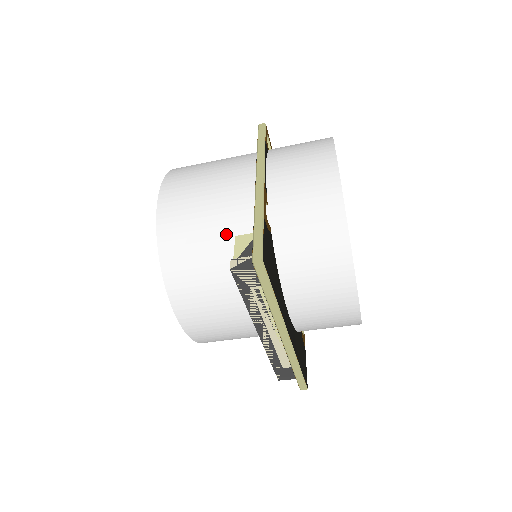
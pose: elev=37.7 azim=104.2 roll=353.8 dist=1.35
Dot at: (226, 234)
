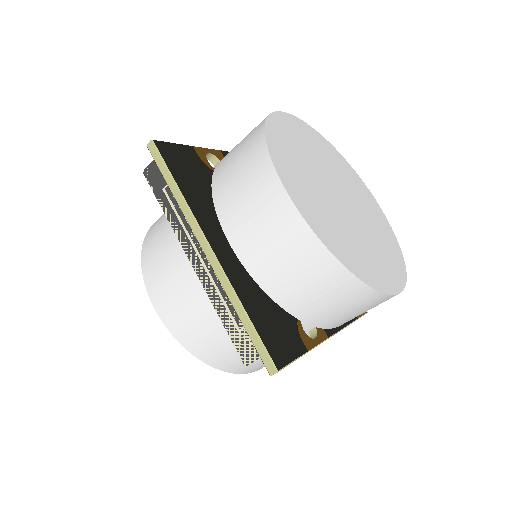
Dot at: occluded
